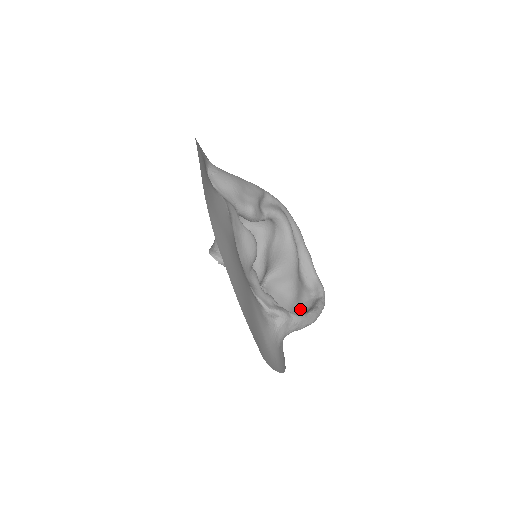
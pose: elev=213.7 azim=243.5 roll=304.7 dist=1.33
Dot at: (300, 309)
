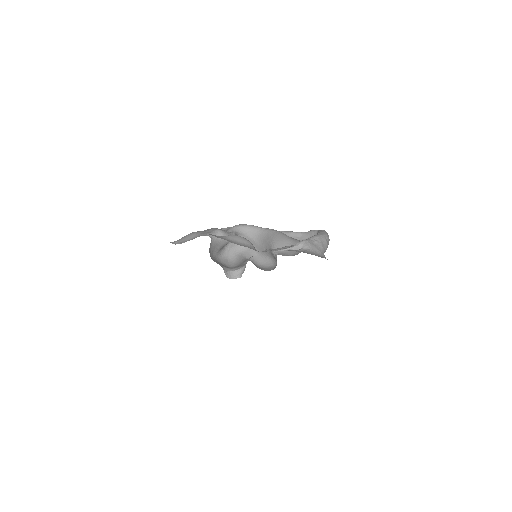
Dot at: occluded
